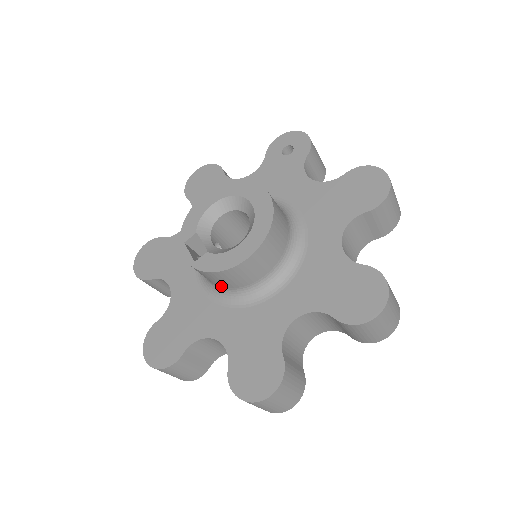
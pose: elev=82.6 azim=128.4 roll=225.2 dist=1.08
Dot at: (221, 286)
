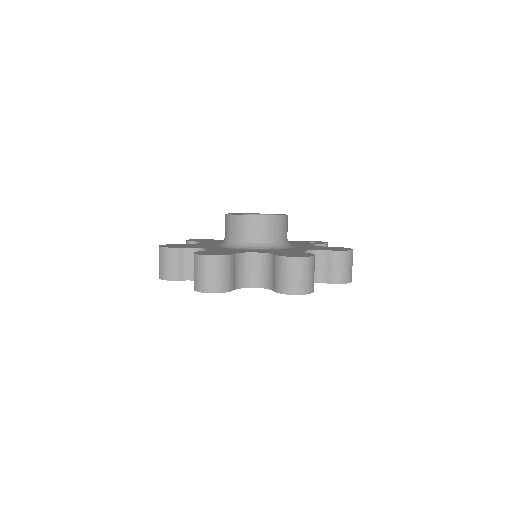
Dot at: (230, 236)
